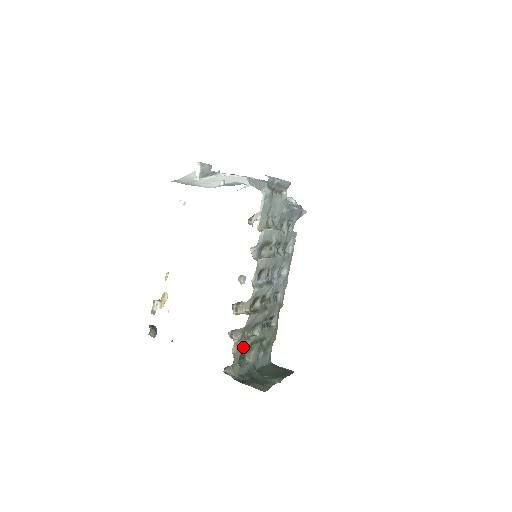
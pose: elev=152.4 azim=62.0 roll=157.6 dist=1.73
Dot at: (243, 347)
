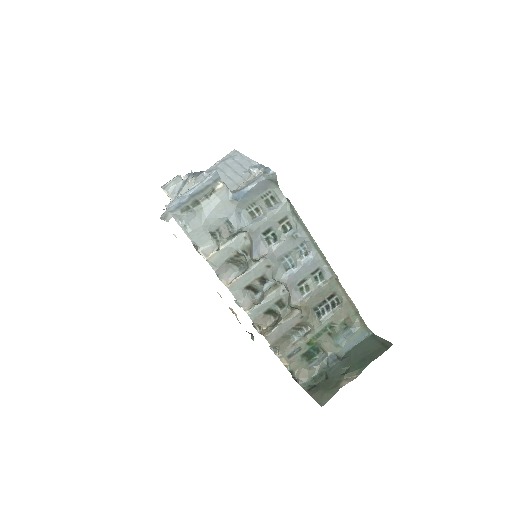
Dot at: (297, 352)
